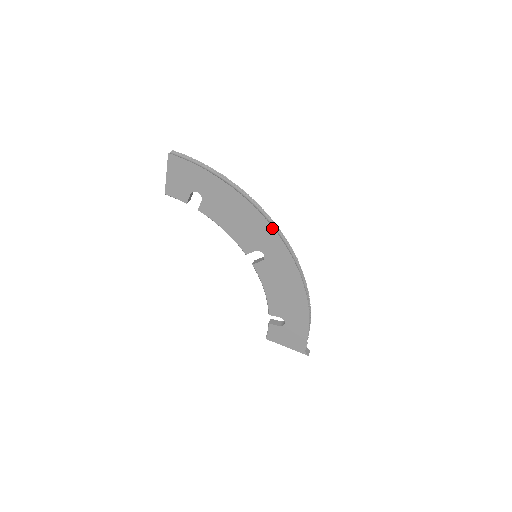
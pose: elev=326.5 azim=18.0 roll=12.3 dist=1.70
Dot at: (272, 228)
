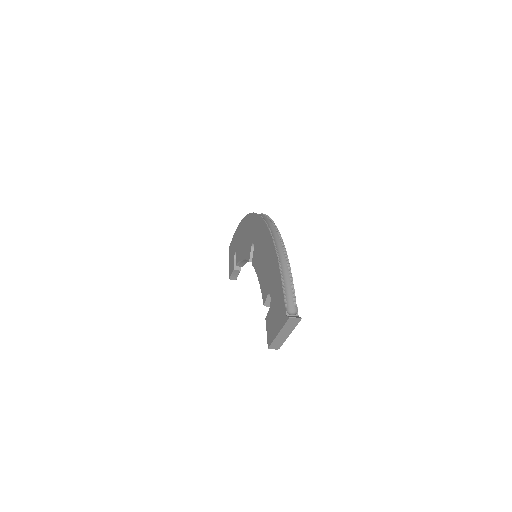
Dot at: (252, 214)
